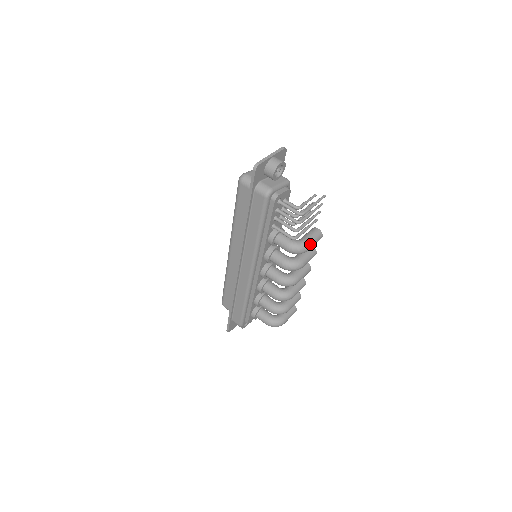
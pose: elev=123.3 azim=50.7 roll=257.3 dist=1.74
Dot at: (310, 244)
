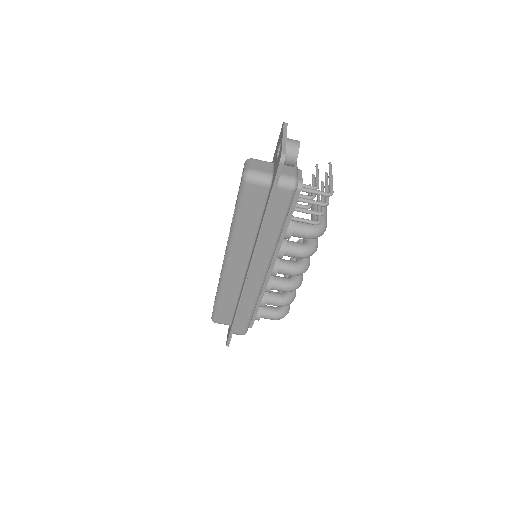
Dot at: (326, 221)
